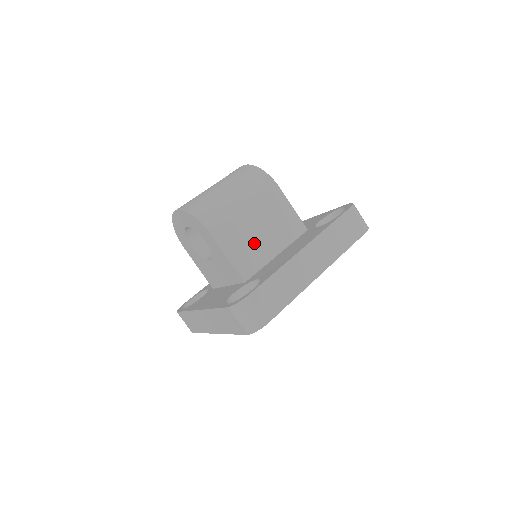
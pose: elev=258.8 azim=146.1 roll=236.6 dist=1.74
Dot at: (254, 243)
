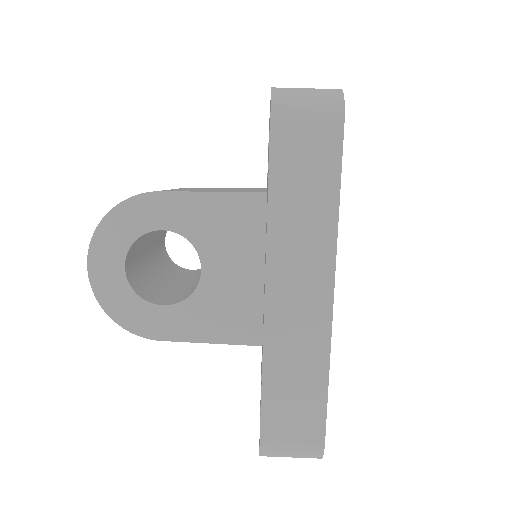
Dot at: occluded
